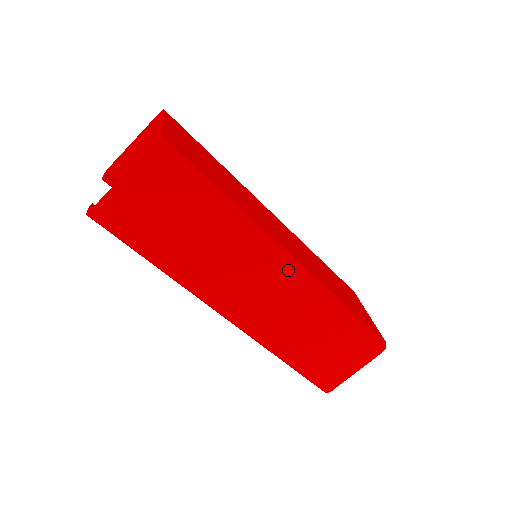
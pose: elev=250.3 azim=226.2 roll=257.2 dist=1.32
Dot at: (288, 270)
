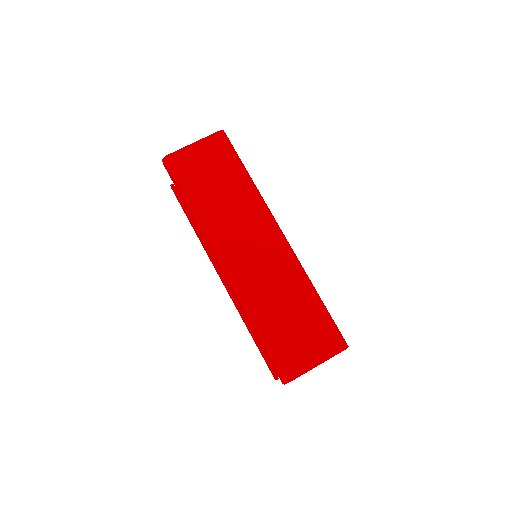
Dot at: (278, 238)
